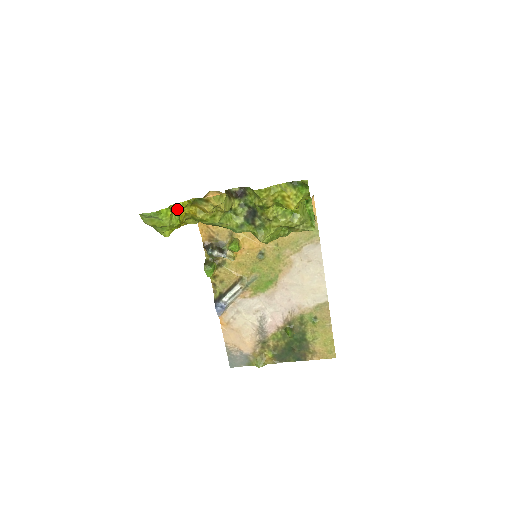
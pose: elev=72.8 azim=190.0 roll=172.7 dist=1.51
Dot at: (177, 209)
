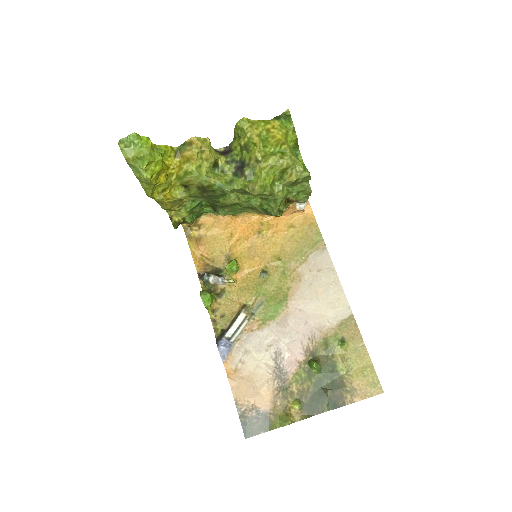
Dot at: (159, 148)
